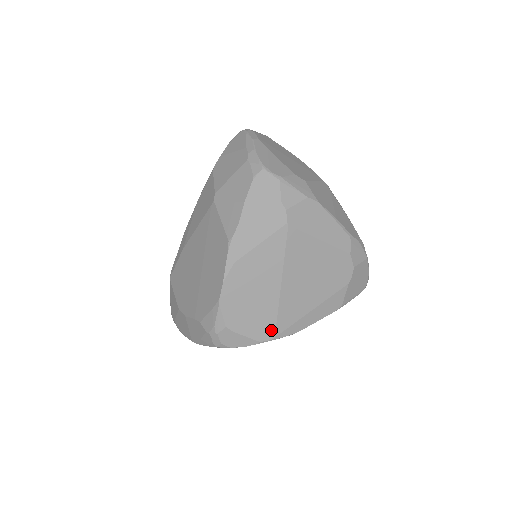
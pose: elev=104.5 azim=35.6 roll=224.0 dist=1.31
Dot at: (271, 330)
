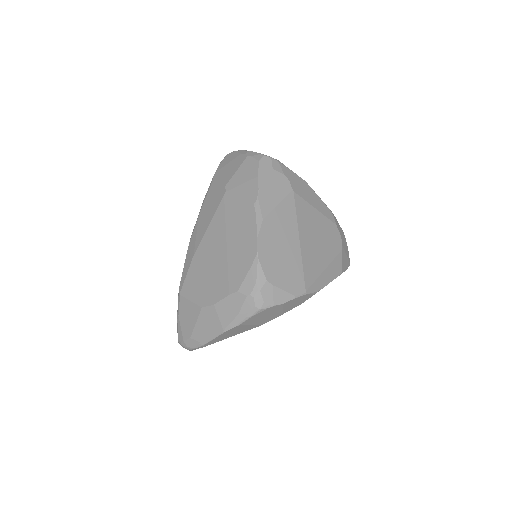
Dot at: (301, 284)
